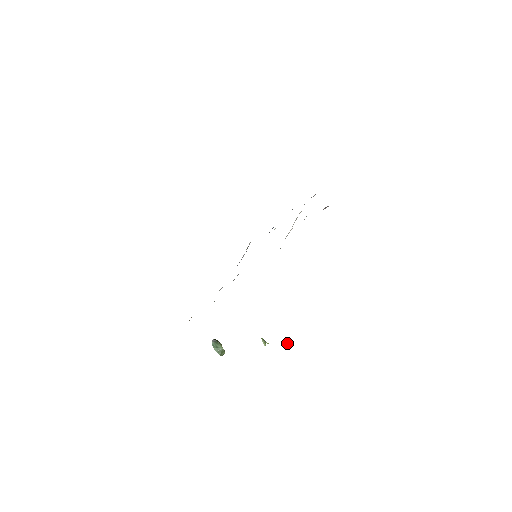
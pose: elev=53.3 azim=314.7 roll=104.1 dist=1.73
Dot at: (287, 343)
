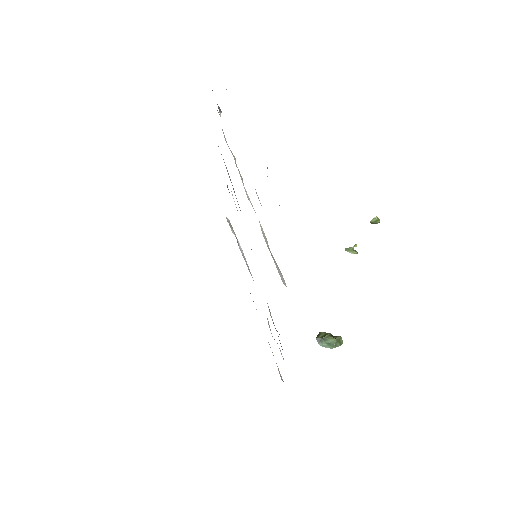
Dot at: (372, 221)
